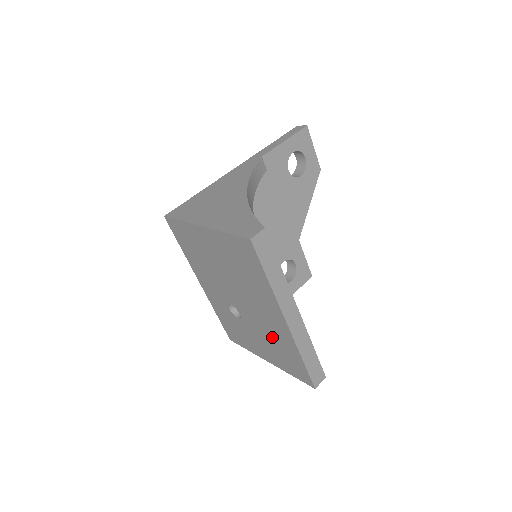
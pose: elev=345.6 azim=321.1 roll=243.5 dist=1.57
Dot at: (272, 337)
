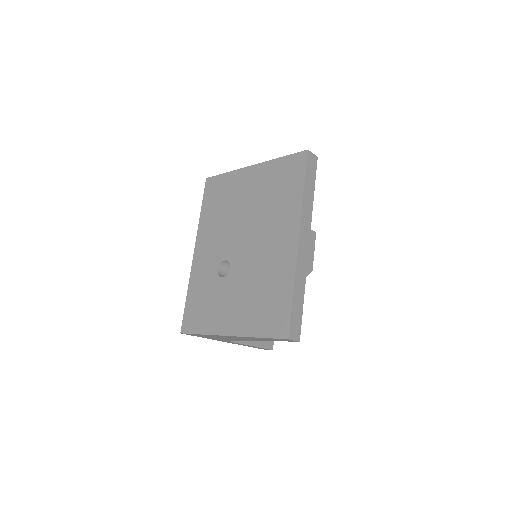
Dot at: (263, 278)
